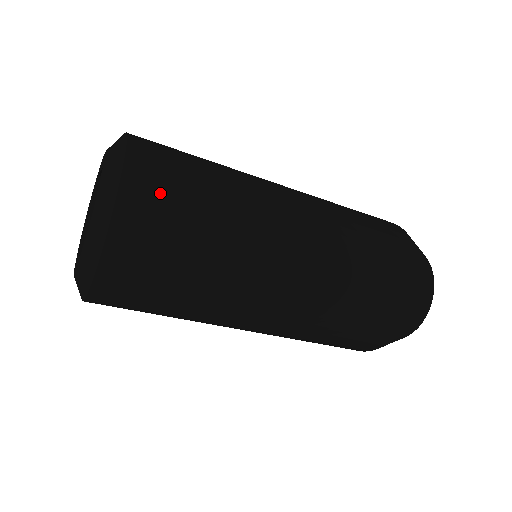
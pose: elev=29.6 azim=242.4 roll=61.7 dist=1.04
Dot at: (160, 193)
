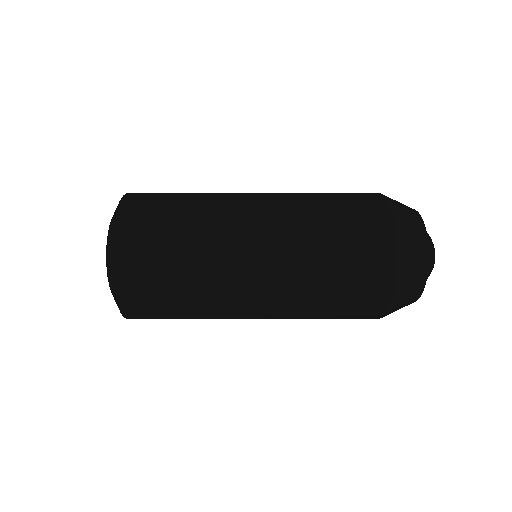
Dot at: (141, 279)
